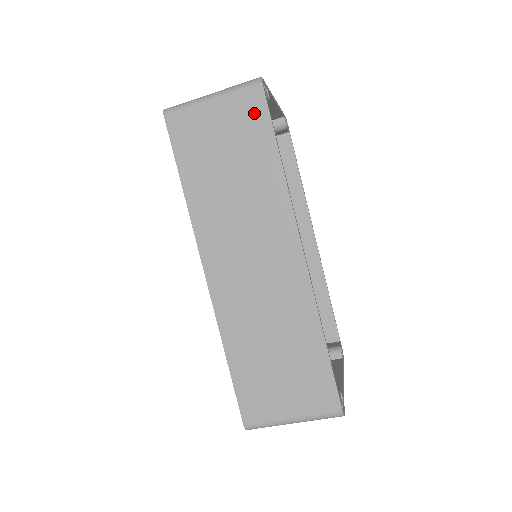
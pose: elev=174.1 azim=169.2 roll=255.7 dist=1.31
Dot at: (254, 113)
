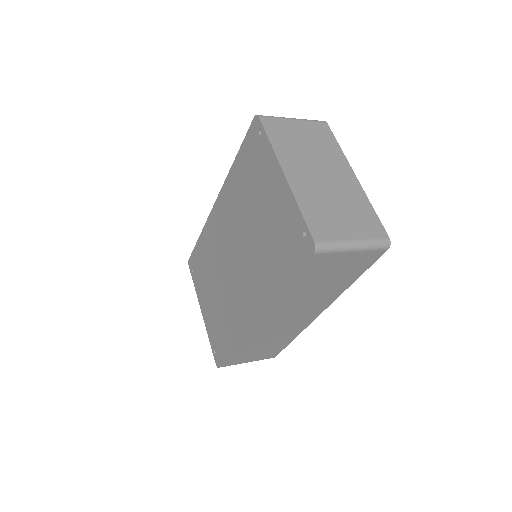
Dot at: (367, 261)
